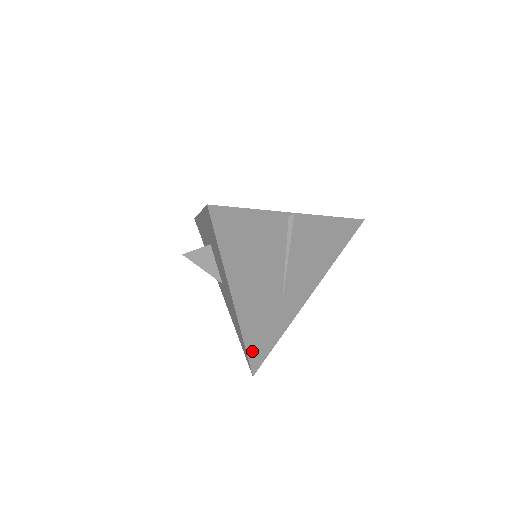
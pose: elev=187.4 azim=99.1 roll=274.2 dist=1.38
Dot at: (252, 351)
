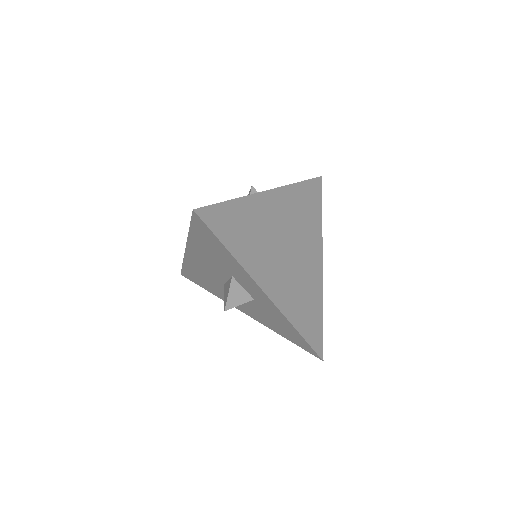
Dot at: occluded
